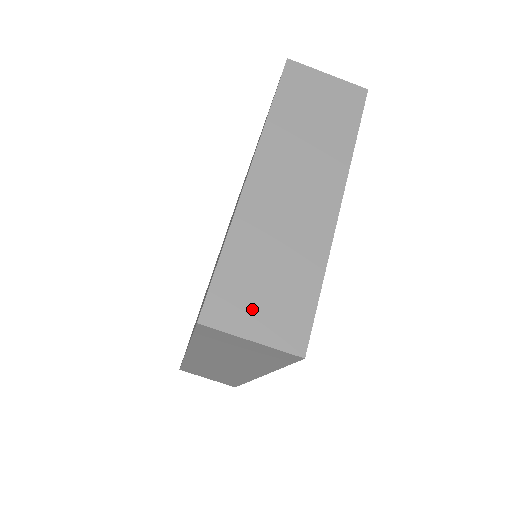
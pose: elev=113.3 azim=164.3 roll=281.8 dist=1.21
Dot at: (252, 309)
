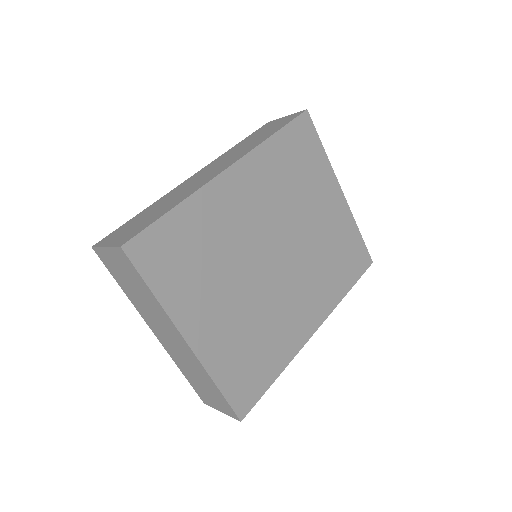
Dot at: (211, 399)
